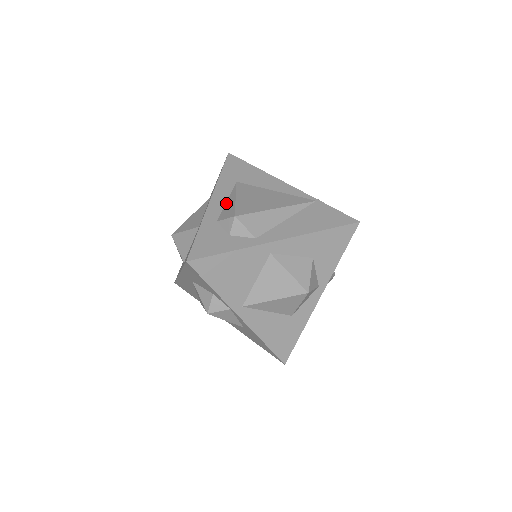
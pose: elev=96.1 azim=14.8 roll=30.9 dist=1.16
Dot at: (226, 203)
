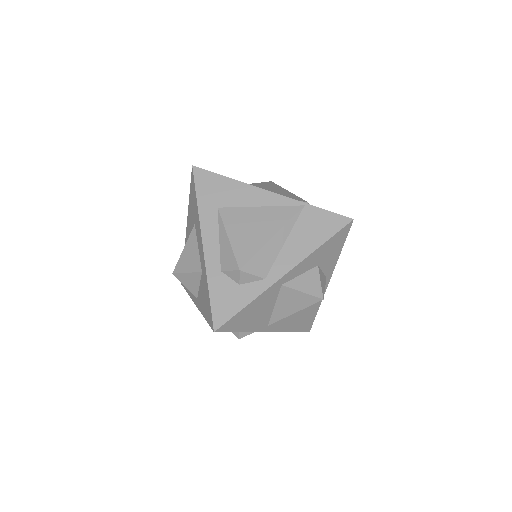
Dot at: (220, 243)
